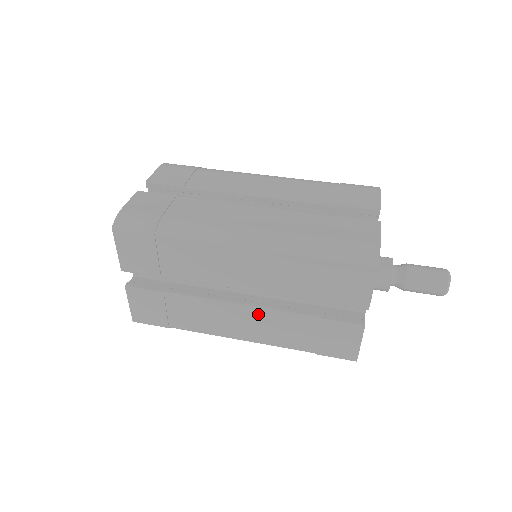
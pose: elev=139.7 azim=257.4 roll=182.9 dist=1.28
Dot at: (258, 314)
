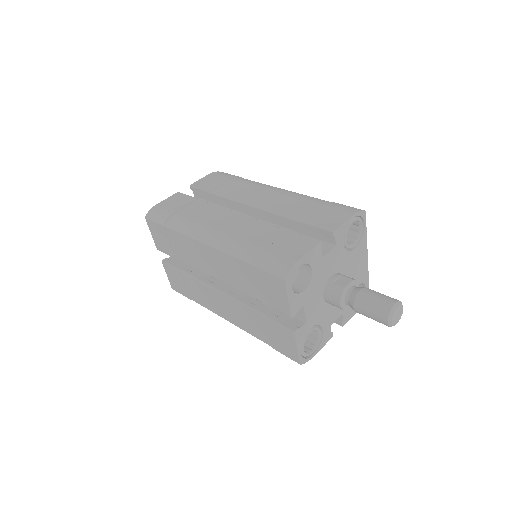
Dot at: (231, 302)
